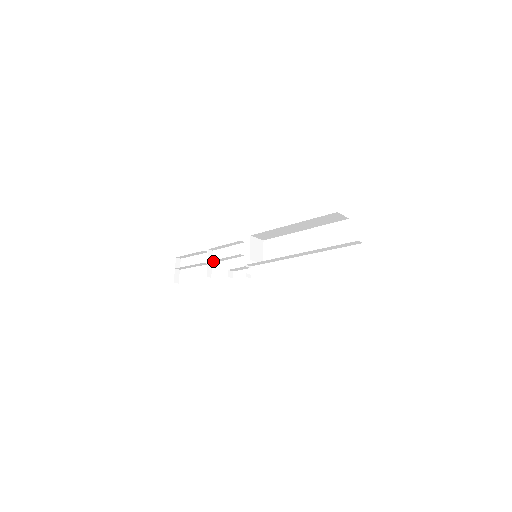
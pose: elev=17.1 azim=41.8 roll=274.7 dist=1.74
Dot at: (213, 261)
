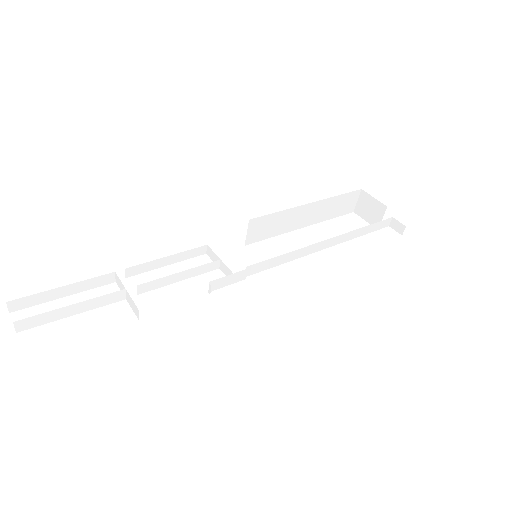
Dot at: (147, 285)
